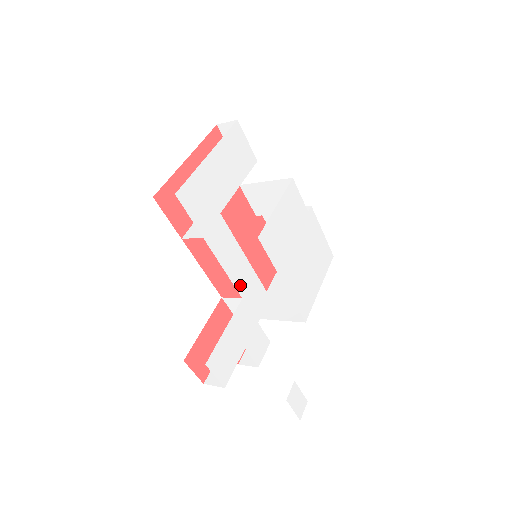
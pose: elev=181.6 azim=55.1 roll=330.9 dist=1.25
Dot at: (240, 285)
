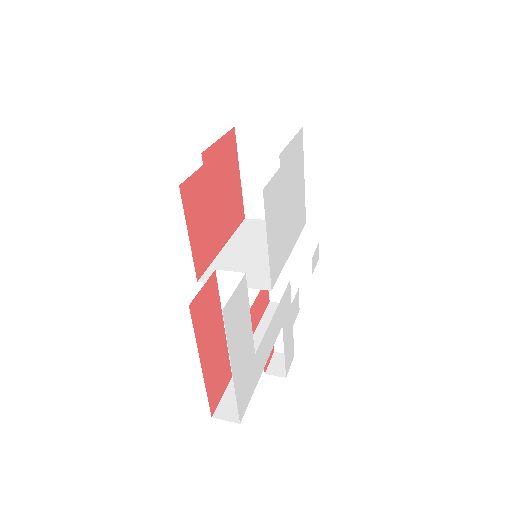
Dot at: (279, 328)
